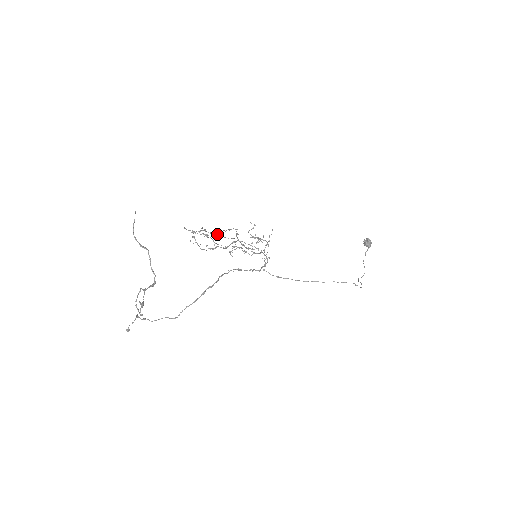
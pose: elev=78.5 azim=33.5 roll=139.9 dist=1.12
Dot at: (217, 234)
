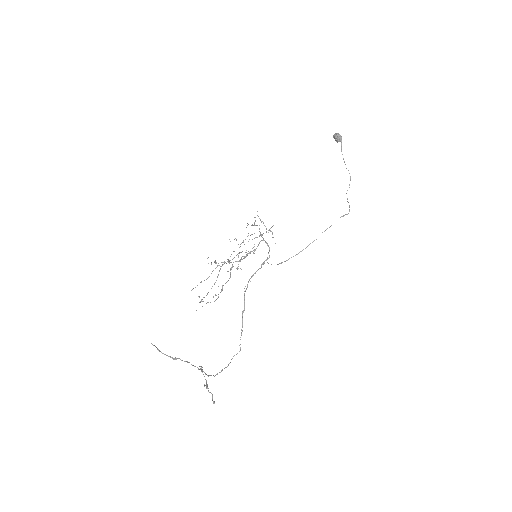
Dot at: occluded
